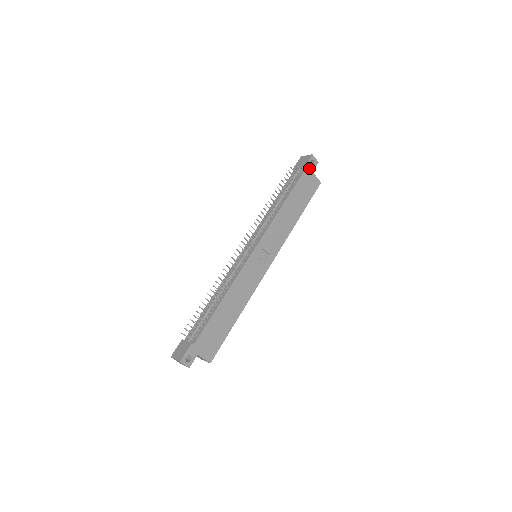
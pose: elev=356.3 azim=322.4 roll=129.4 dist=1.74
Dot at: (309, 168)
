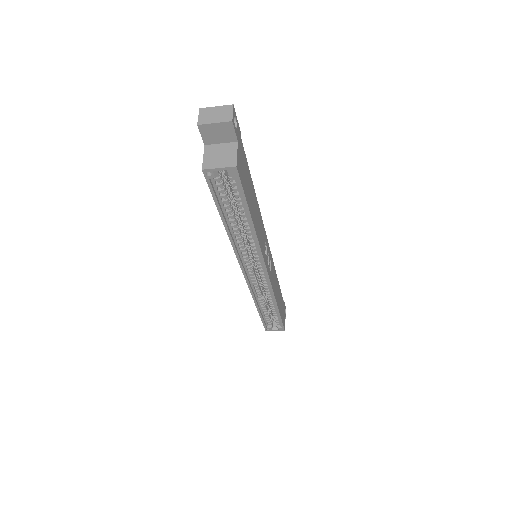
Dot at: (284, 307)
